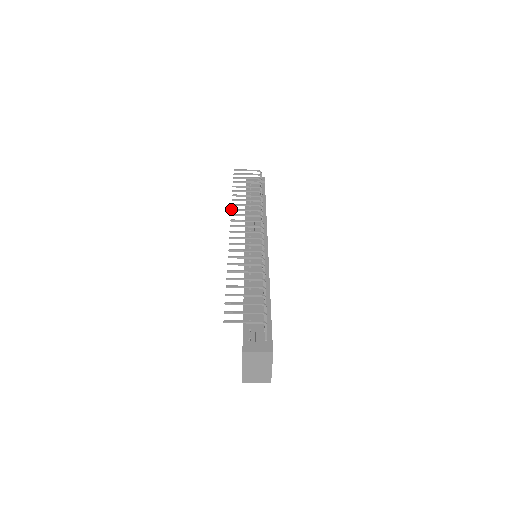
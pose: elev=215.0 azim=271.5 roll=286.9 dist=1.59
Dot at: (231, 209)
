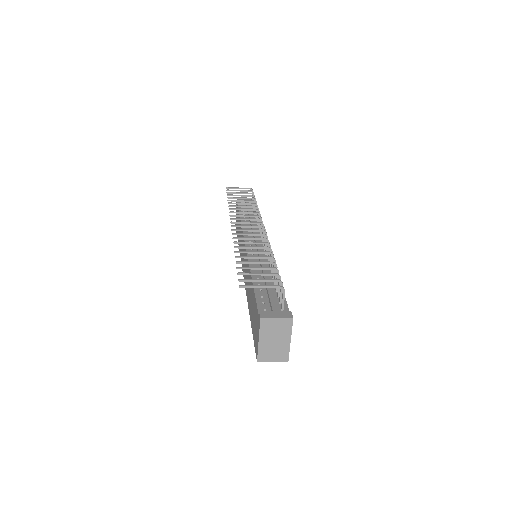
Dot at: occluded
